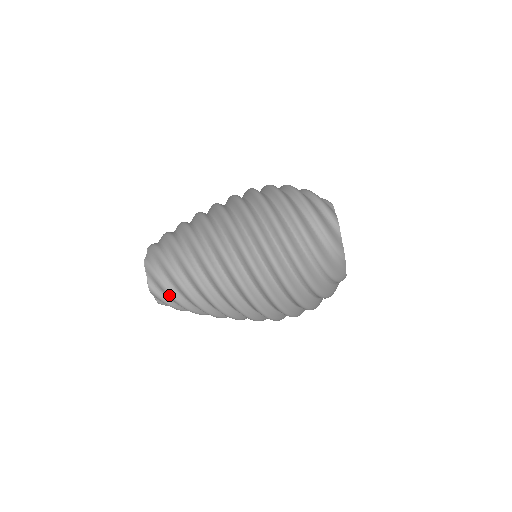
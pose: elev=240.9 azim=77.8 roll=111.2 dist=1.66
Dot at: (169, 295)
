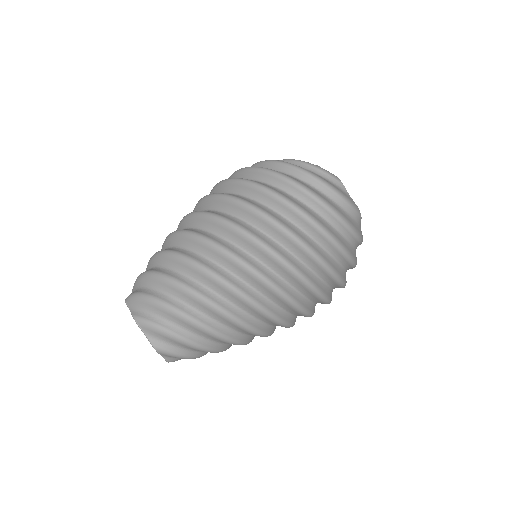
Dot at: (159, 305)
